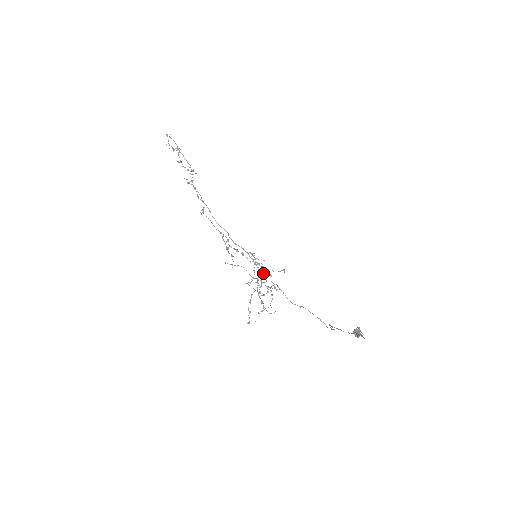
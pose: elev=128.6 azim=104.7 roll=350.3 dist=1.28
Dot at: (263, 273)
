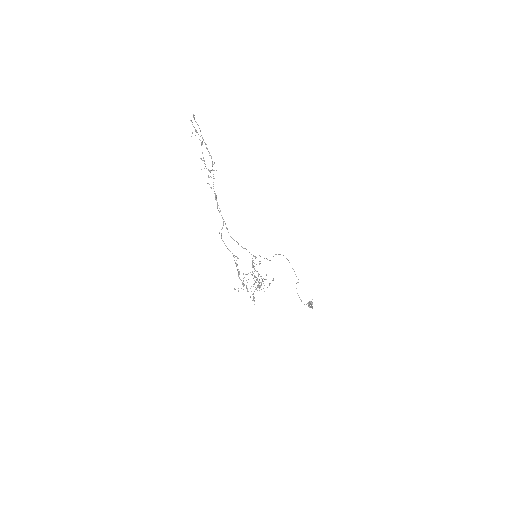
Dot at: occluded
